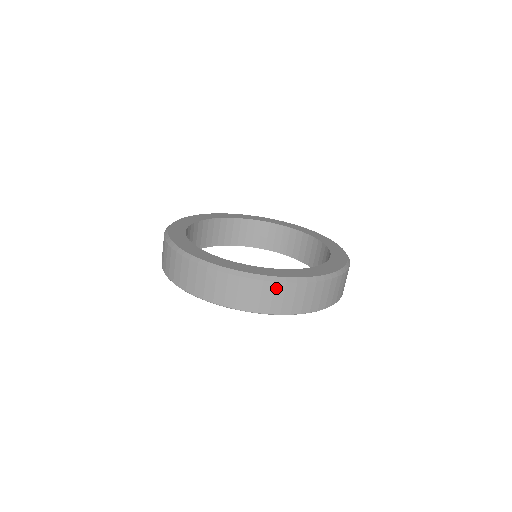
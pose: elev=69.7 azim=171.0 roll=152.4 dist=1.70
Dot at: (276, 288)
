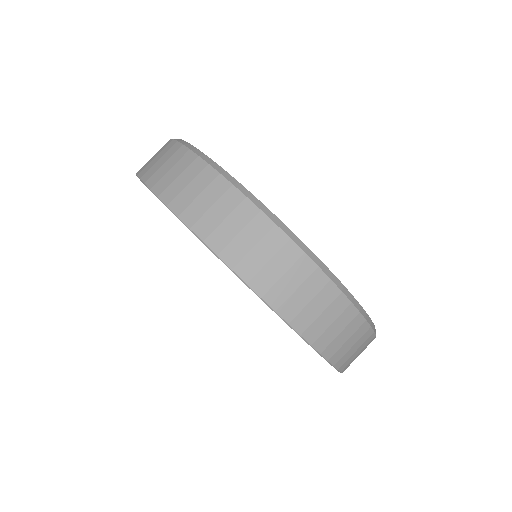
Dot at: (270, 235)
